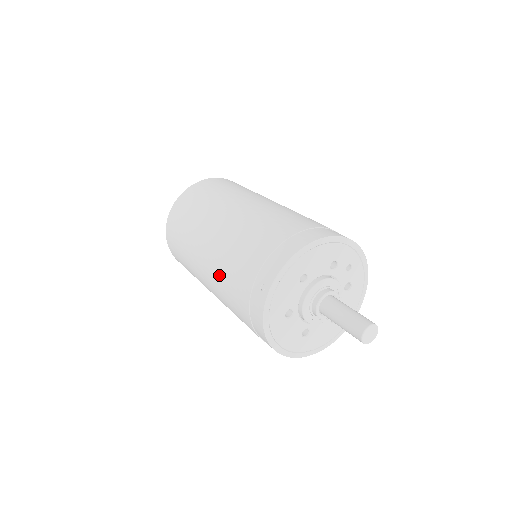
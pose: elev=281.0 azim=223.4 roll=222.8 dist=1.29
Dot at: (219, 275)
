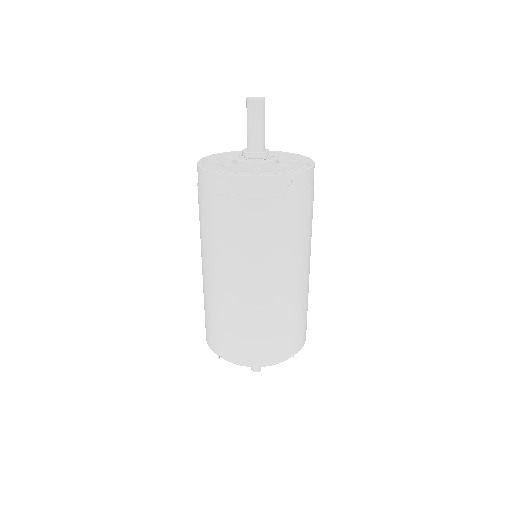
Dot at: occluded
